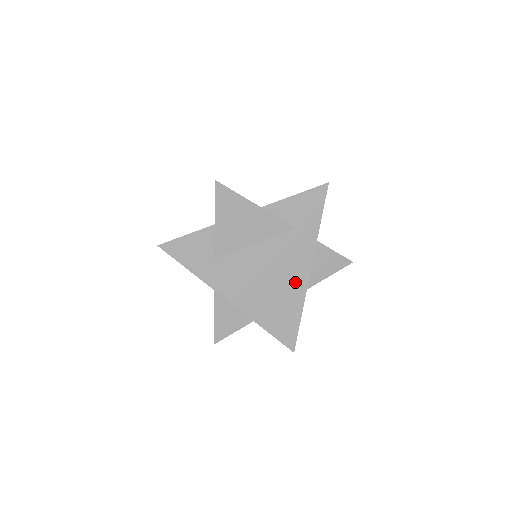
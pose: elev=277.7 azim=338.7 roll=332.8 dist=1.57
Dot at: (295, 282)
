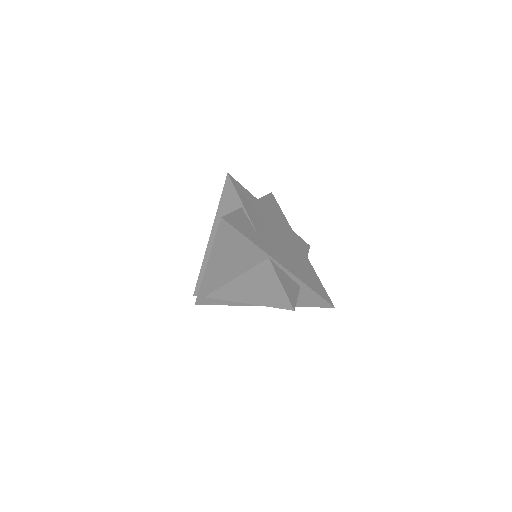
Dot at: (301, 254)
